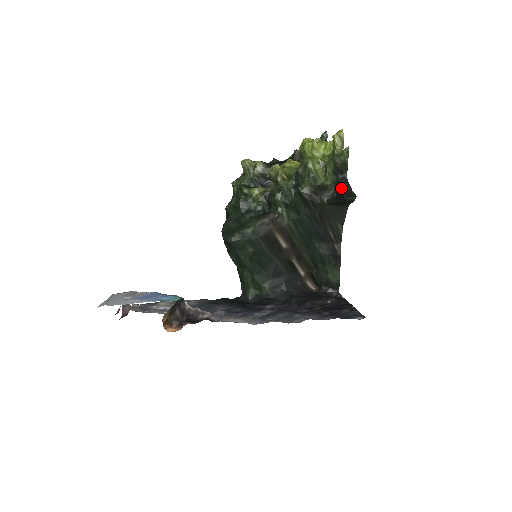
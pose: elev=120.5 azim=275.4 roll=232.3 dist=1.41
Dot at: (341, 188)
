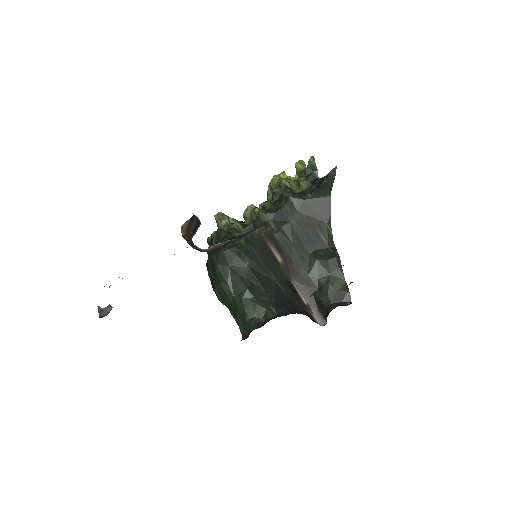
Dot at: (319, 179)
